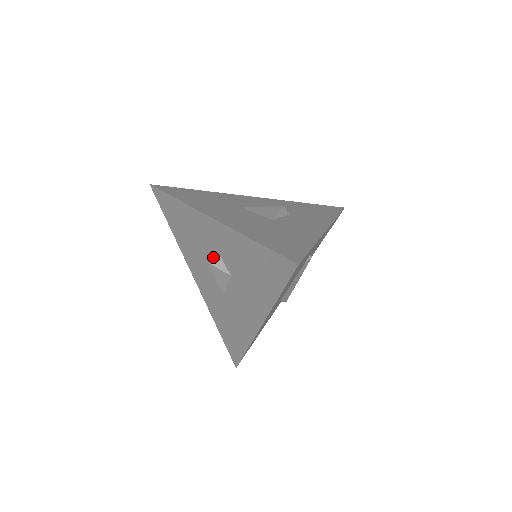
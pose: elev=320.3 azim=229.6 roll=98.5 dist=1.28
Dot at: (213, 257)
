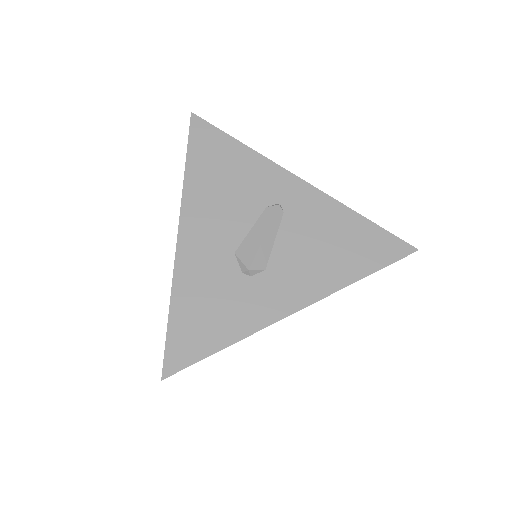
Dot at: occluded
